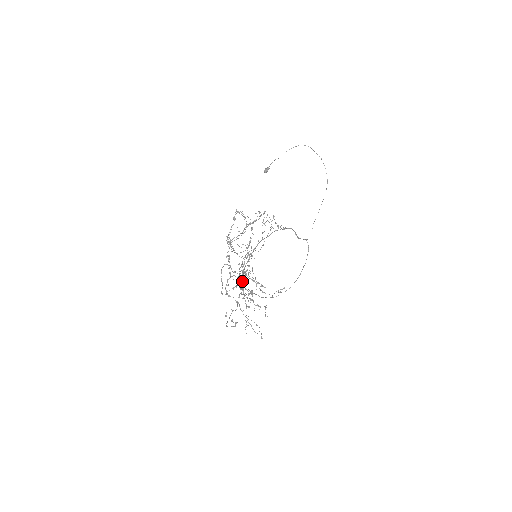
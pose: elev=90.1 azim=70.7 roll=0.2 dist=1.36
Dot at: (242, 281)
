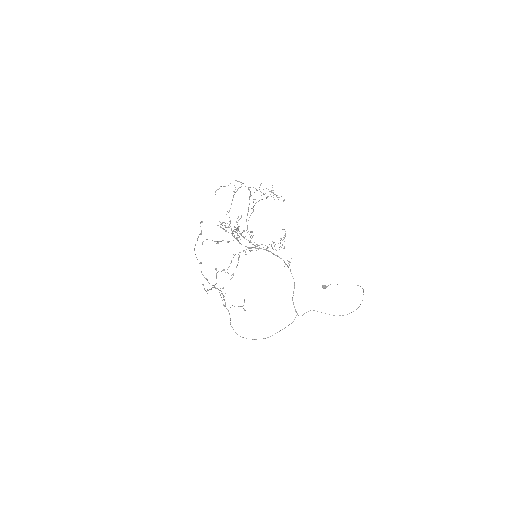
Dot at: occluded
